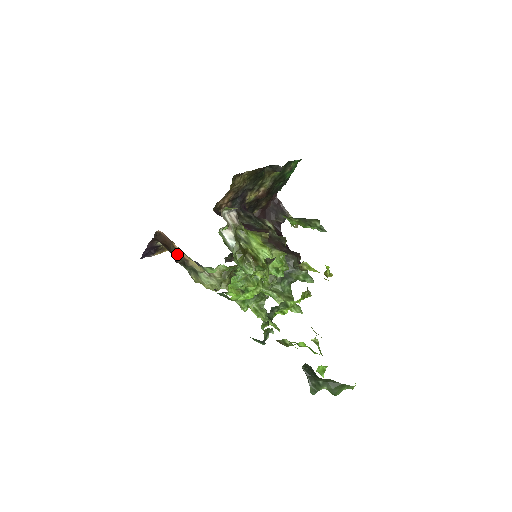
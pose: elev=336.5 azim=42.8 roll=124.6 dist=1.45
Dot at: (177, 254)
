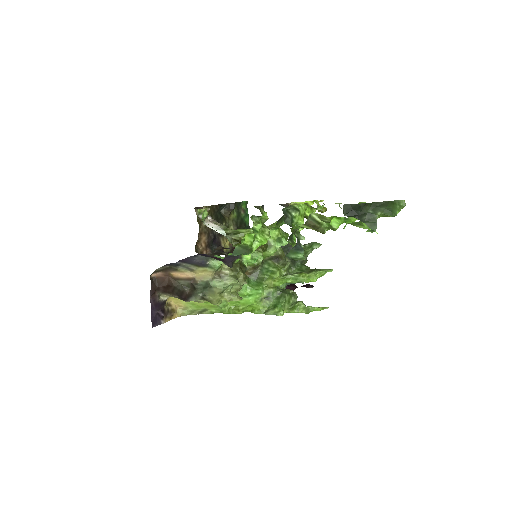
Dot at: (181, 284)
